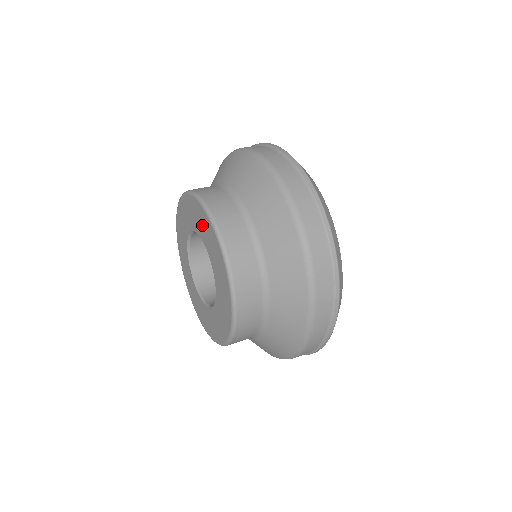
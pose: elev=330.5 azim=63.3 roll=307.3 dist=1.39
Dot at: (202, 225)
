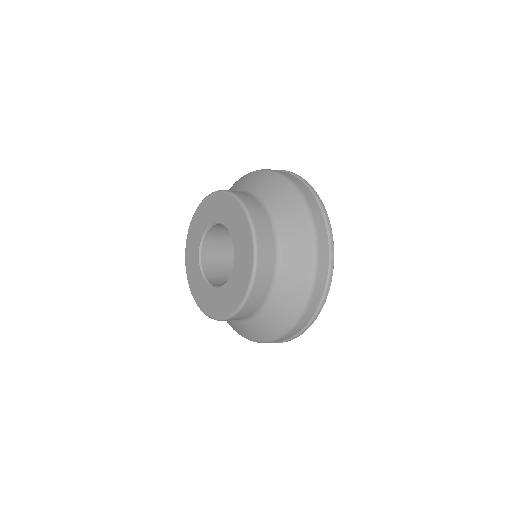
Dot at: (204, 216)
